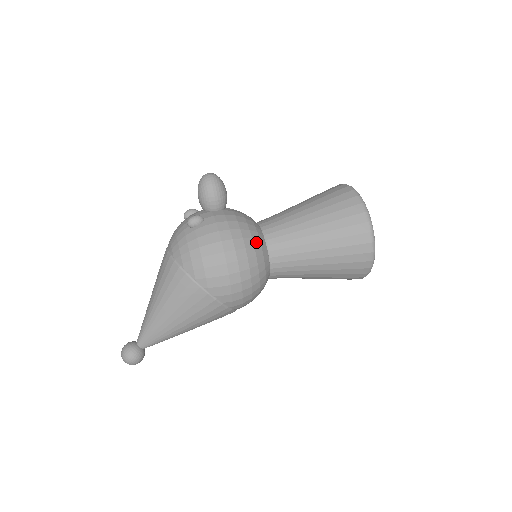
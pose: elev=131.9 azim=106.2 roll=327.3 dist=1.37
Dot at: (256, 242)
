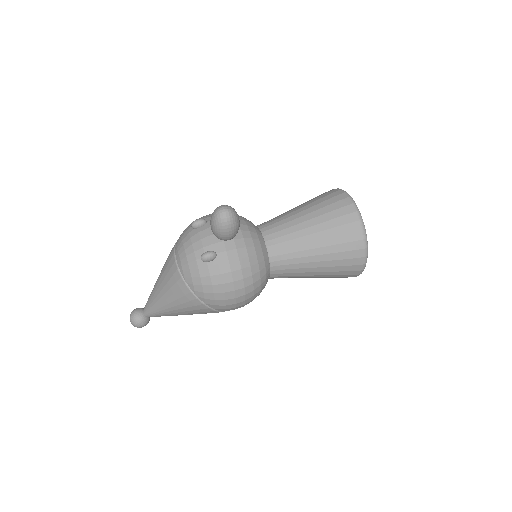
Dot at: (262, 272)
